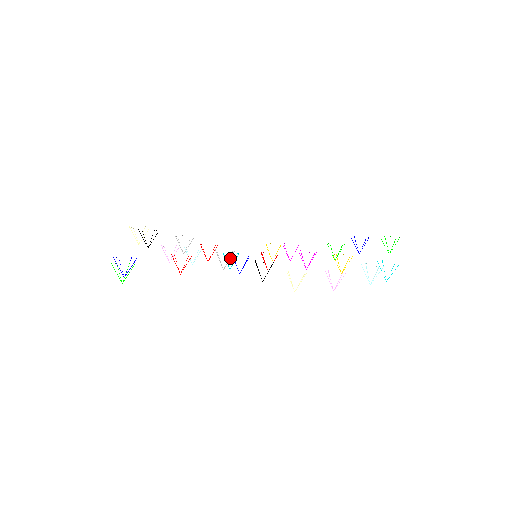
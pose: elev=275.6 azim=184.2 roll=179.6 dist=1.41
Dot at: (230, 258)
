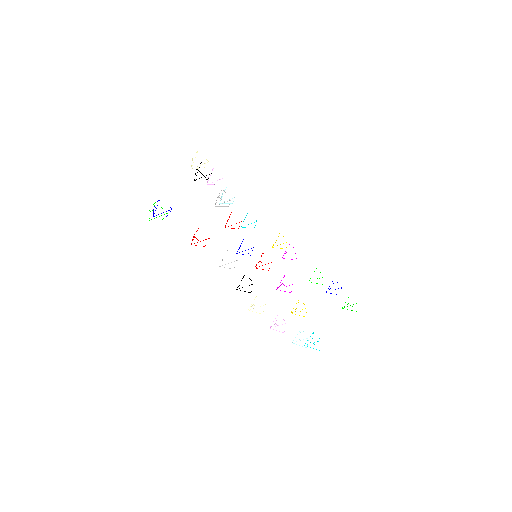
Dot at: (231, 262)
